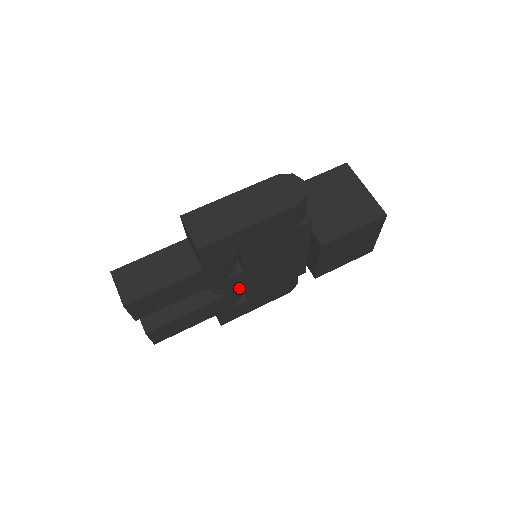
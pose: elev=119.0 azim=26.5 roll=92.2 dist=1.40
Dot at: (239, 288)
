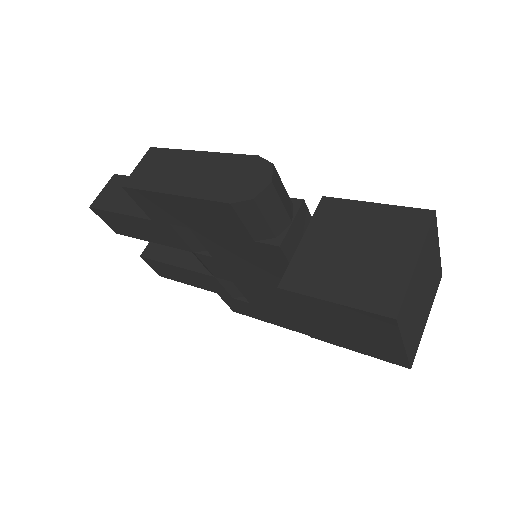
Dot at: (224, 277)
